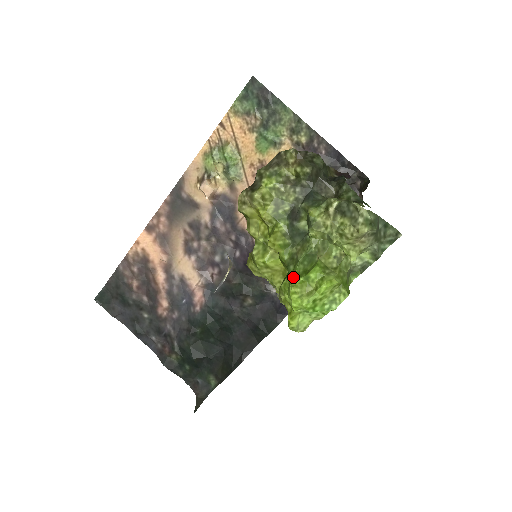
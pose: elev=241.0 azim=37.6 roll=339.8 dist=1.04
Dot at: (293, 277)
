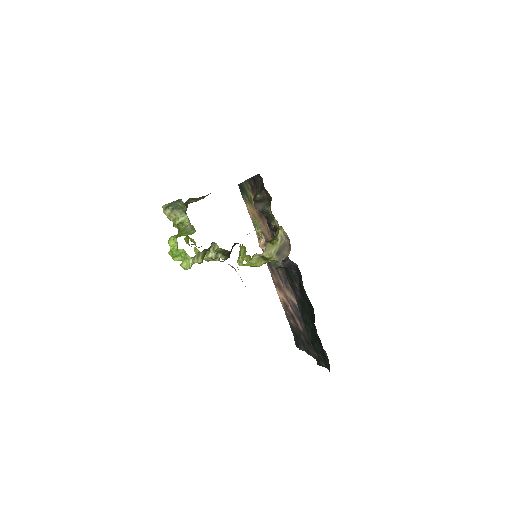
Dot at: occluded
